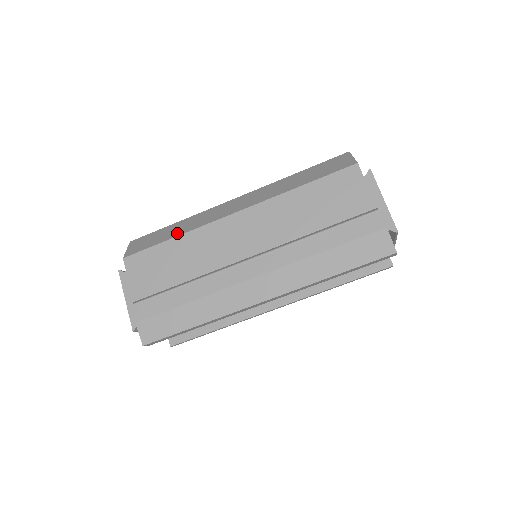
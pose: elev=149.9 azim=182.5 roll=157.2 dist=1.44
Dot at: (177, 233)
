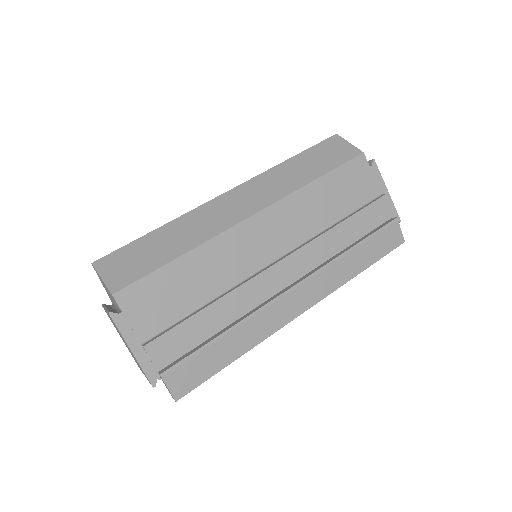
Dot at: (181, 247)
